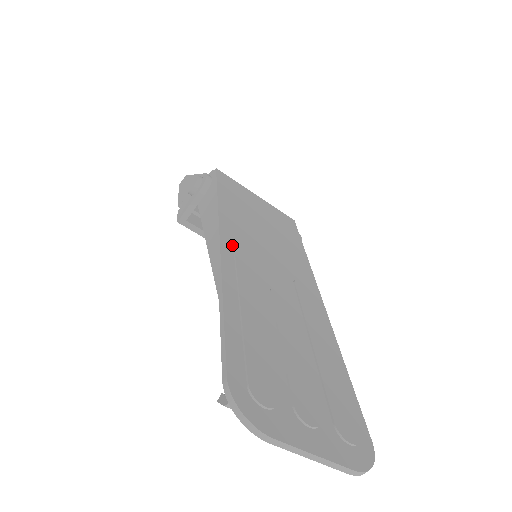
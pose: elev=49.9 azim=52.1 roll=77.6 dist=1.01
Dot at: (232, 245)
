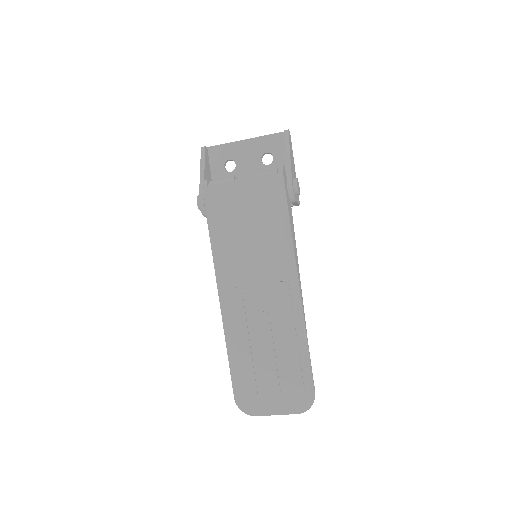
Dot at: (227, 294)
